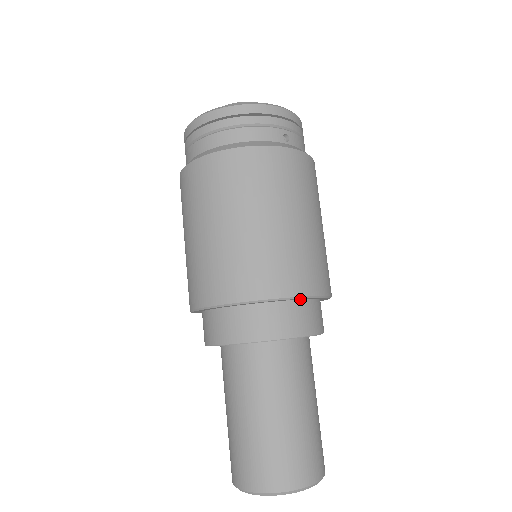
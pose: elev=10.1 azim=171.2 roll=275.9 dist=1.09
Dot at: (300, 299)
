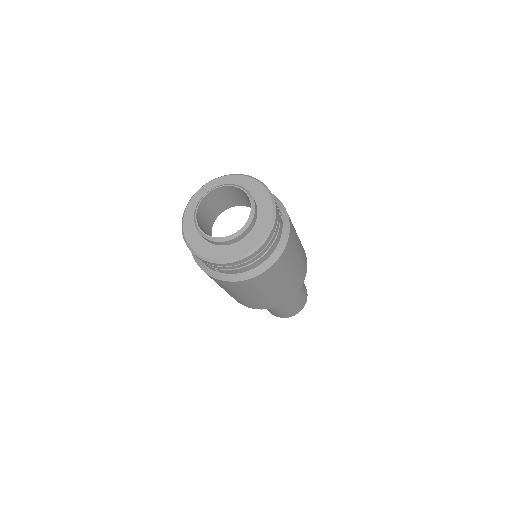
Dot at: occluded
